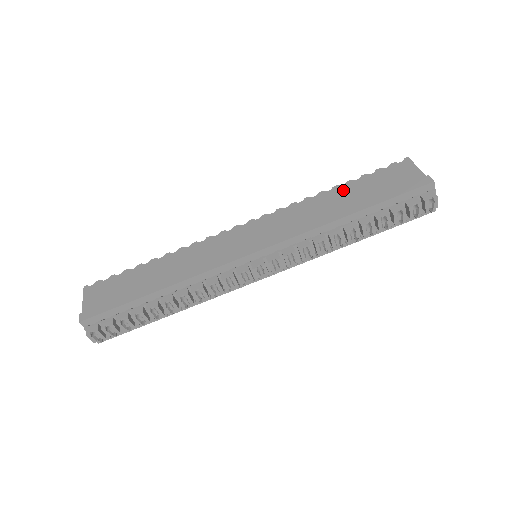
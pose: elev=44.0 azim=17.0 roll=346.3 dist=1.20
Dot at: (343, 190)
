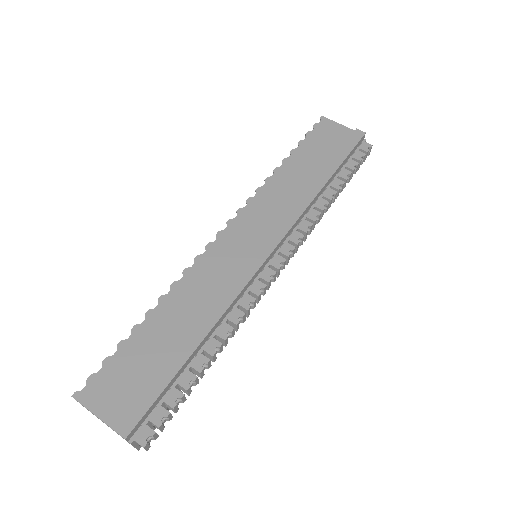
Dot at: (295, 161)
